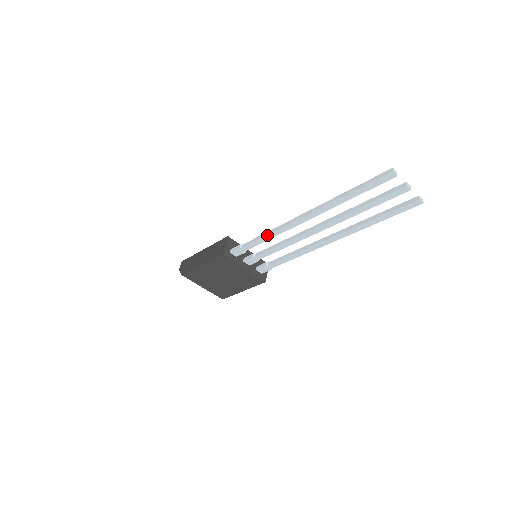
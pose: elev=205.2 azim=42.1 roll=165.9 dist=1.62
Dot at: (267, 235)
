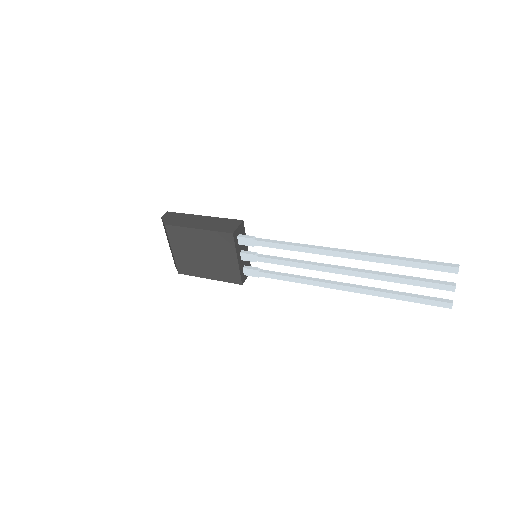
Dot at: (292, 245)
